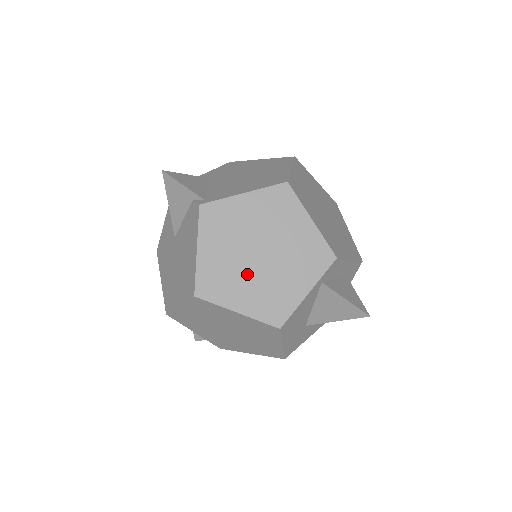
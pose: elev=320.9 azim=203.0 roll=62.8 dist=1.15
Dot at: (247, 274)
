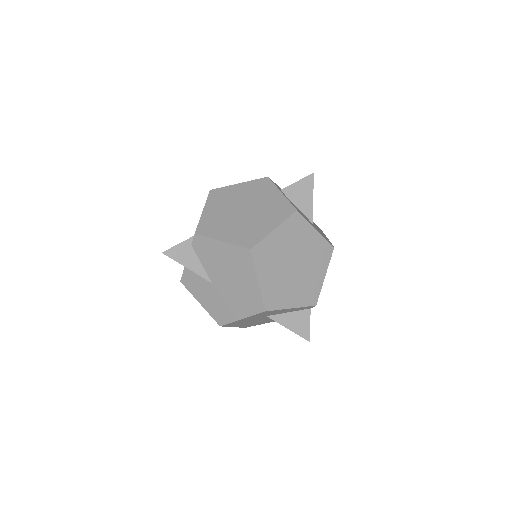
Dot at: (252, 219)
